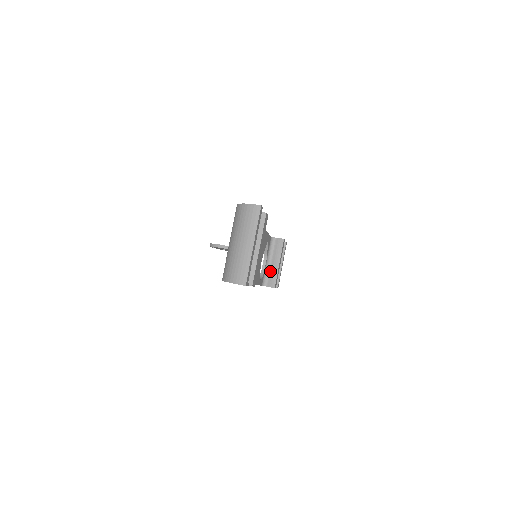
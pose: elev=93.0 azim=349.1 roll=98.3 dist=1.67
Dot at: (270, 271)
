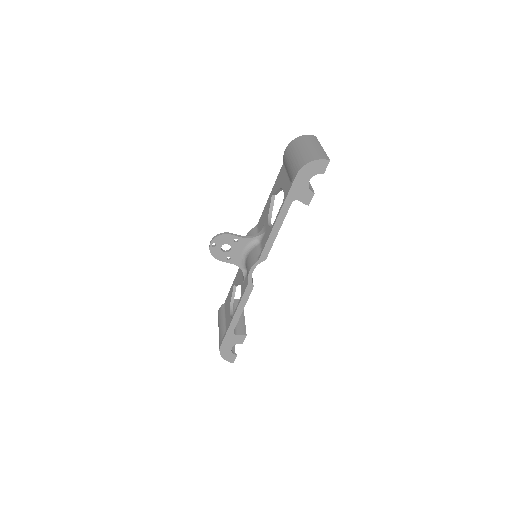
Dot at: (237, 323)
